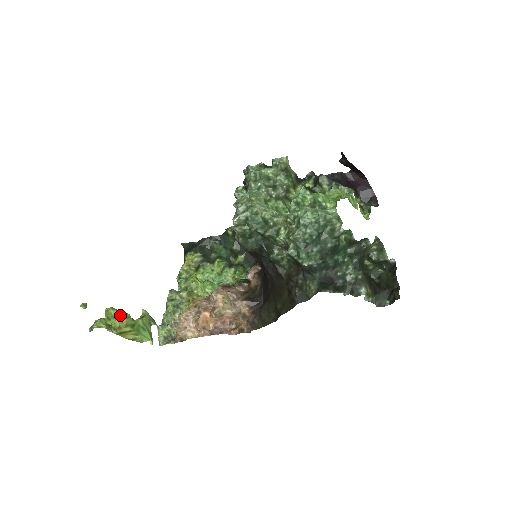
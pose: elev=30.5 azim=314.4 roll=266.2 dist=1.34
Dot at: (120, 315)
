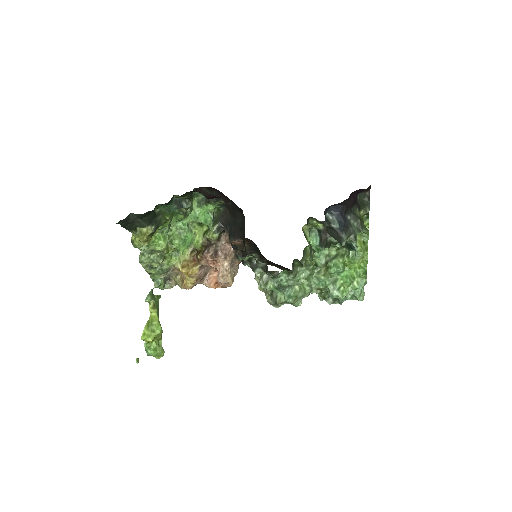
Dot at: (159, 335)
